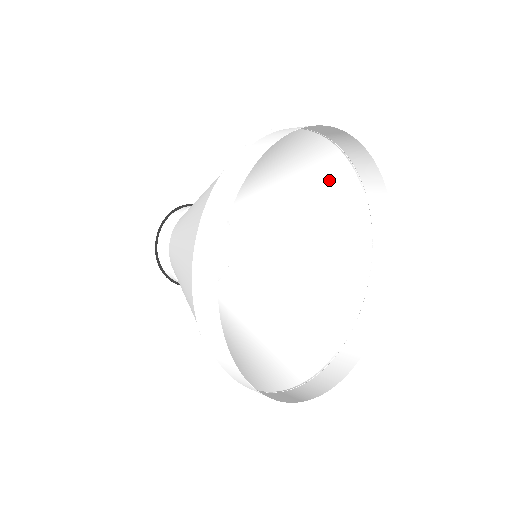
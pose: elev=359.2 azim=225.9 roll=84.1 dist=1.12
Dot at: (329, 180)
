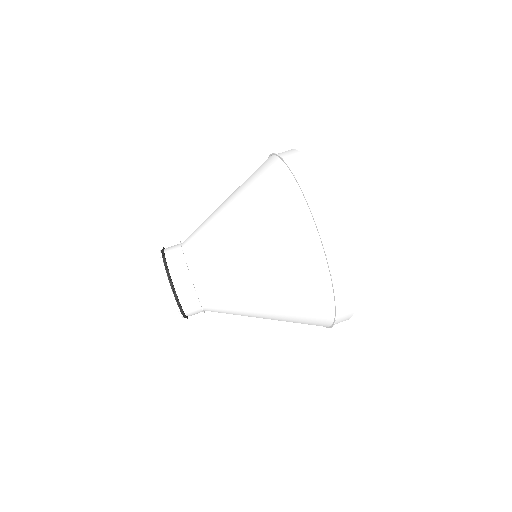
Dot at: occluded
